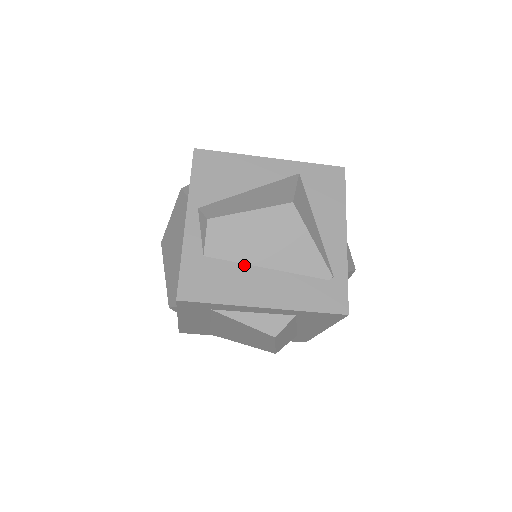
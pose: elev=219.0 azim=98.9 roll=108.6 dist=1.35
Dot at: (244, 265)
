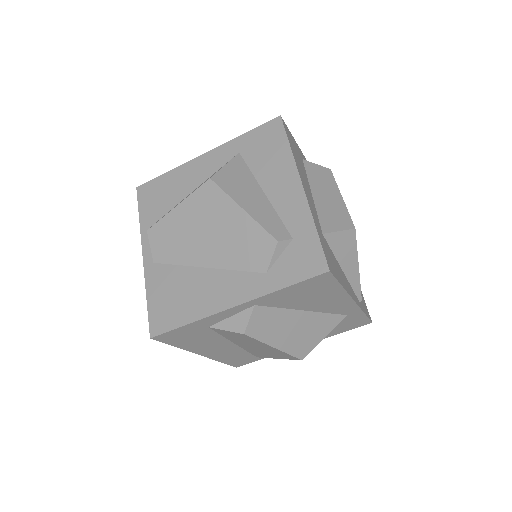
Dot at: (225, 339)
